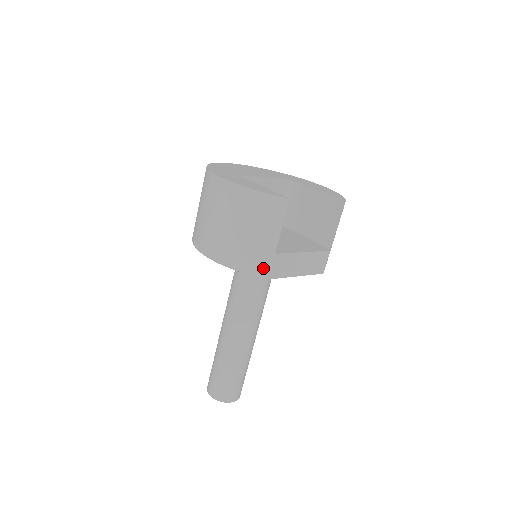
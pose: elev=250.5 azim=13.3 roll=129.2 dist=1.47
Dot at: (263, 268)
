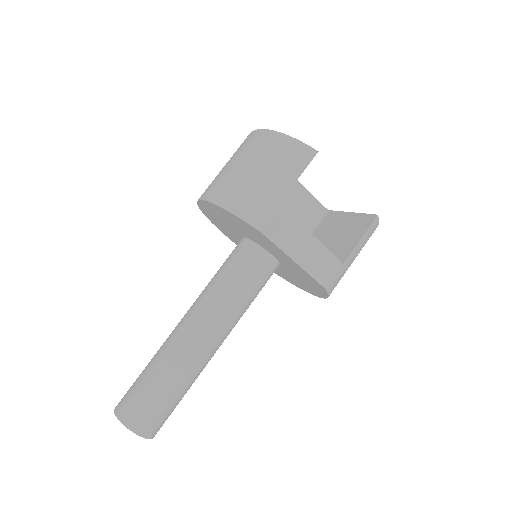
Dot at: (259, 216)
